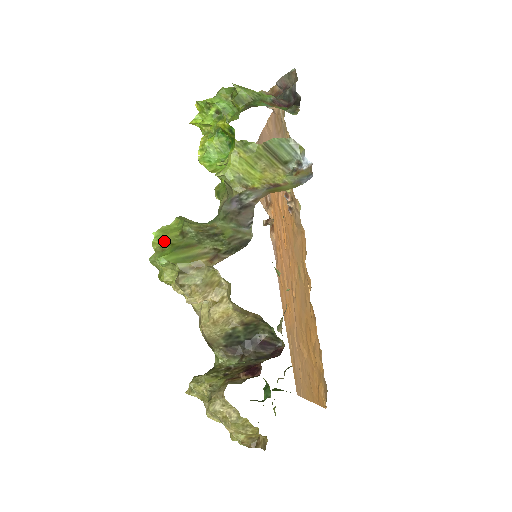
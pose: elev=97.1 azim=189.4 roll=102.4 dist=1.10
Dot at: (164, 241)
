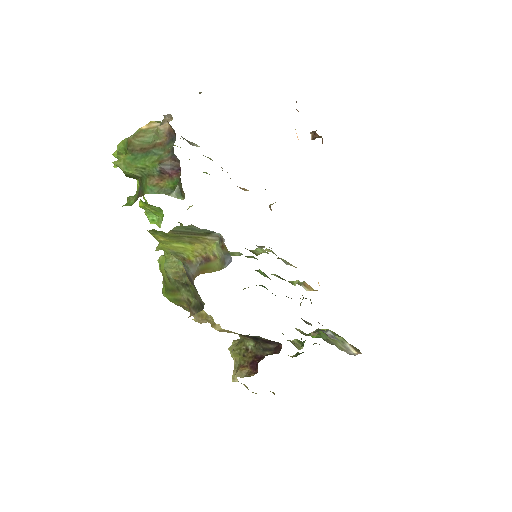
Dot at: (163, 275)
